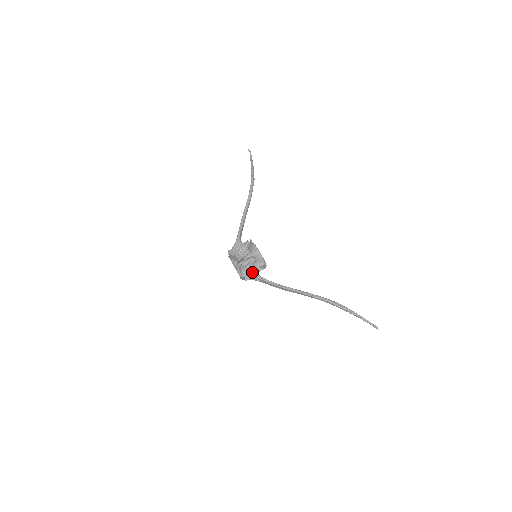
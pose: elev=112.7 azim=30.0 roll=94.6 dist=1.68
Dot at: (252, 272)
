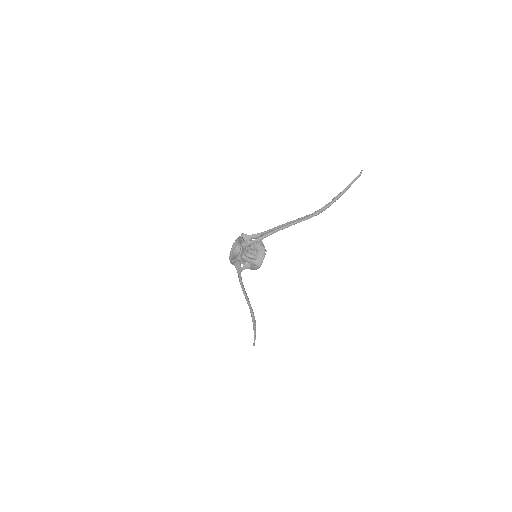
Dot at: (240, 268)
